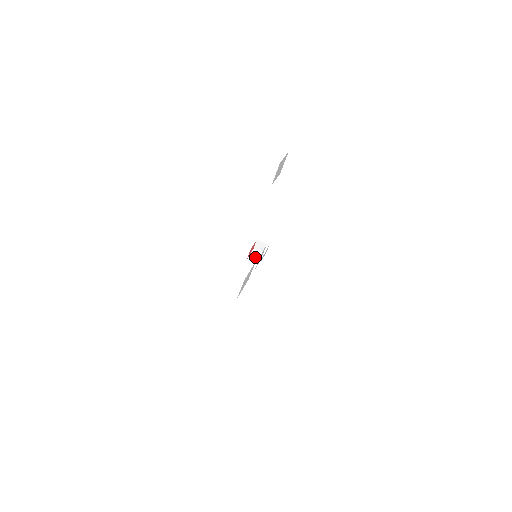
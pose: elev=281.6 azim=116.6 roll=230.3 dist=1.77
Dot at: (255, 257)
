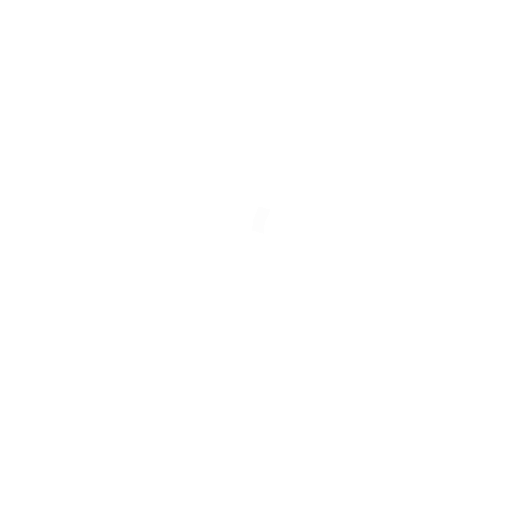
Dot at: (262, 216)
